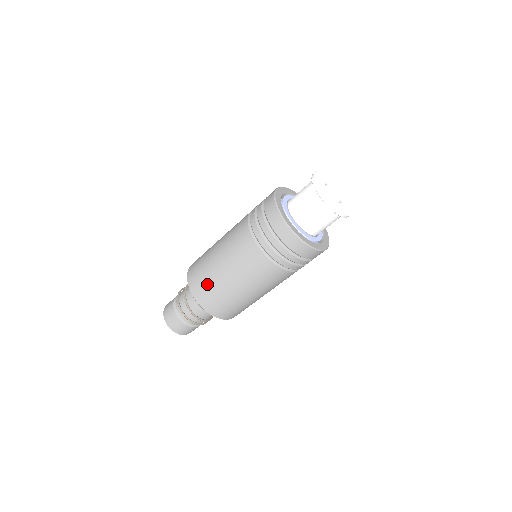
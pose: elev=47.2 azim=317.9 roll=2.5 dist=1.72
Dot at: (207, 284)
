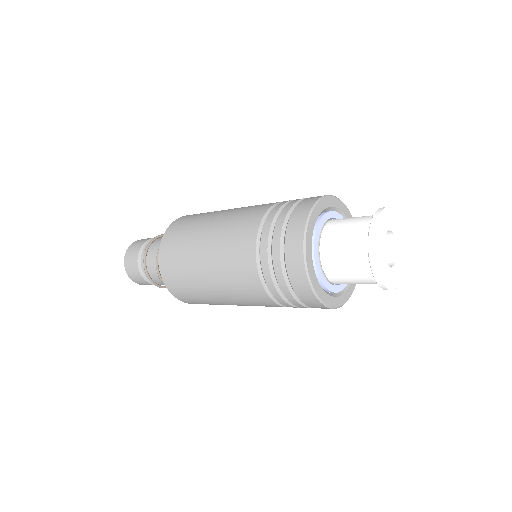
Dot at: occluded
